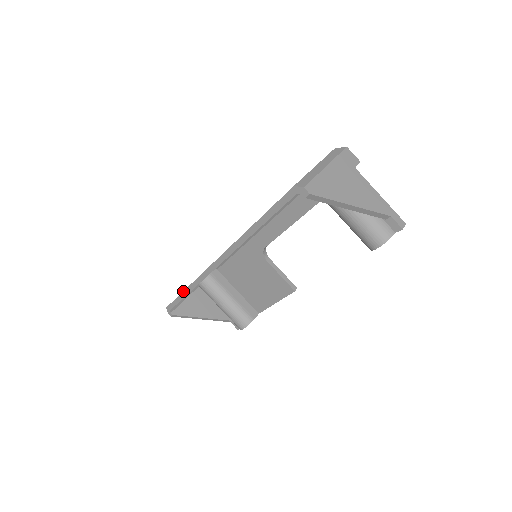
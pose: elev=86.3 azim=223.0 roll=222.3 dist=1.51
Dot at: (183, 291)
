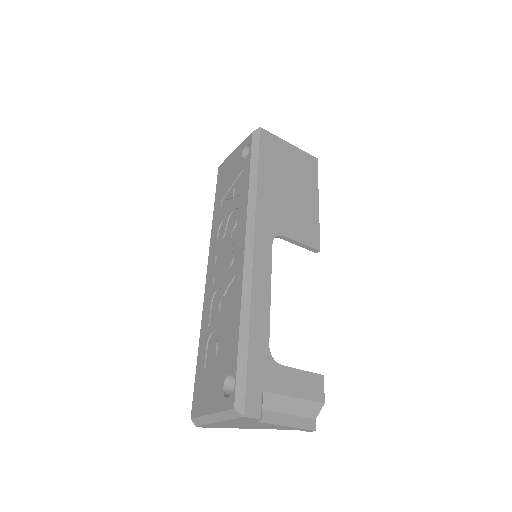
Dot at: (214, 207)
